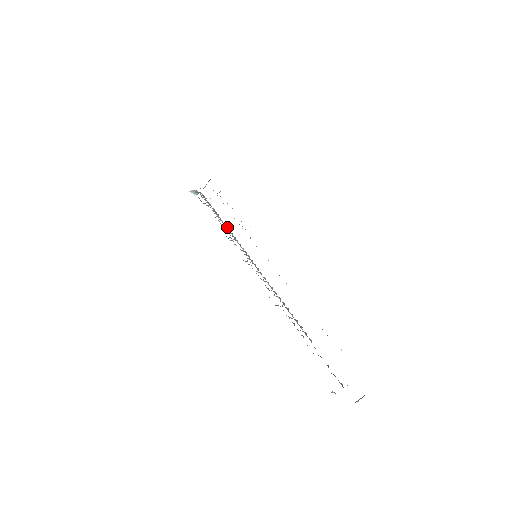
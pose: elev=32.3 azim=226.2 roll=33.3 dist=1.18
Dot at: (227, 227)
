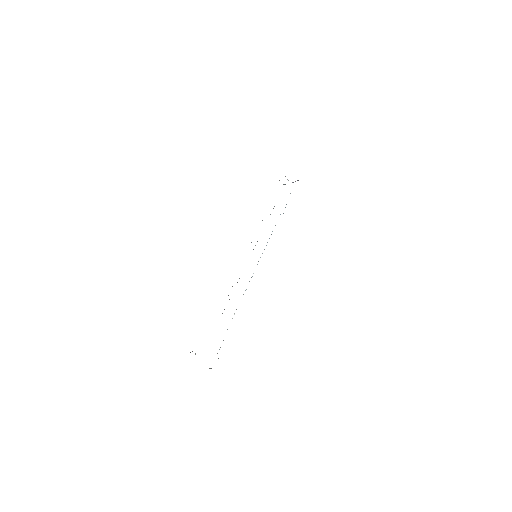
Dot at: occluded
